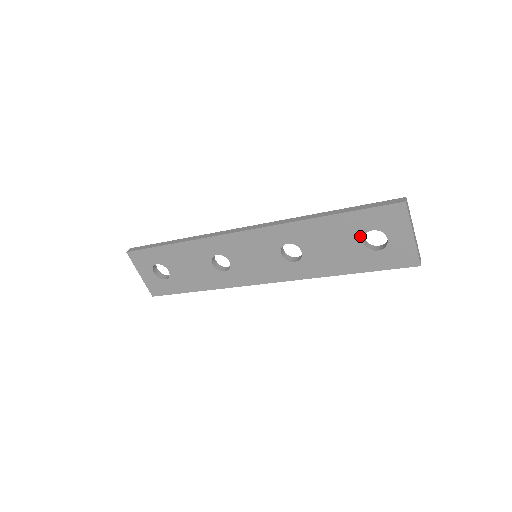
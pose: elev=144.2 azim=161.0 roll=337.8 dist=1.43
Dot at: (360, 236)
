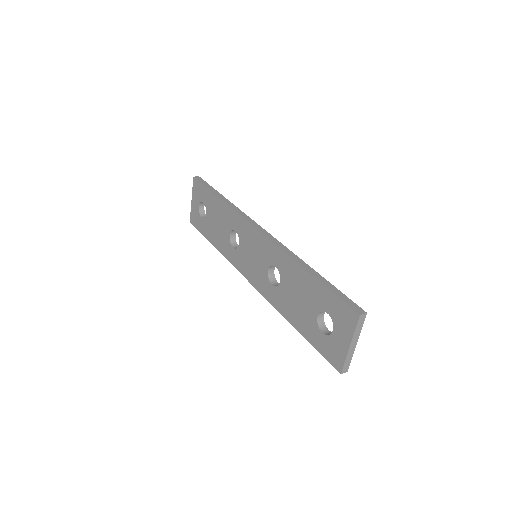
Dot at: (318, 309)
